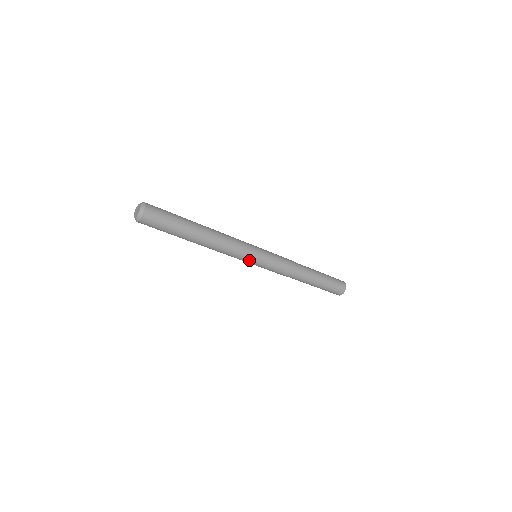
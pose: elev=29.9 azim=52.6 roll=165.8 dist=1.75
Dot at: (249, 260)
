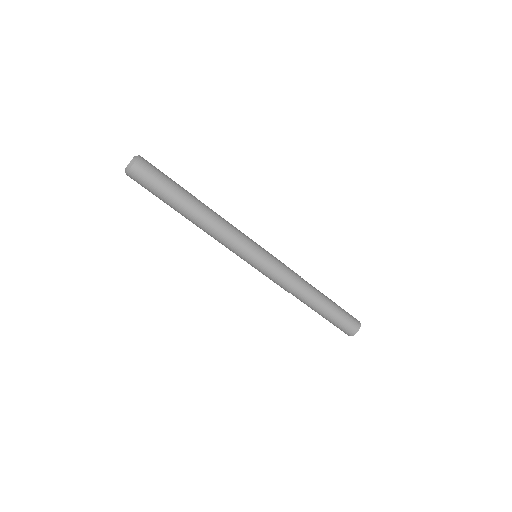
Dot at: (253, 246)
